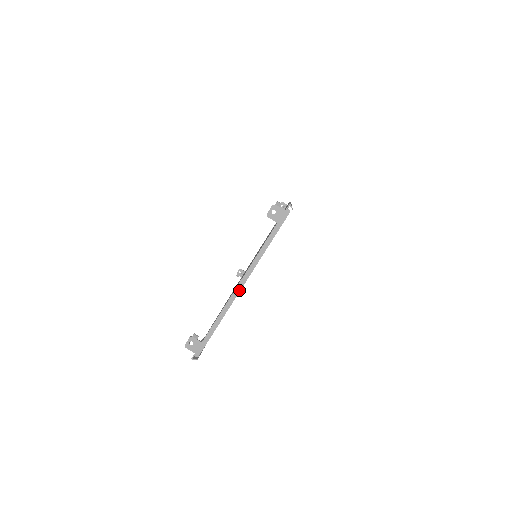
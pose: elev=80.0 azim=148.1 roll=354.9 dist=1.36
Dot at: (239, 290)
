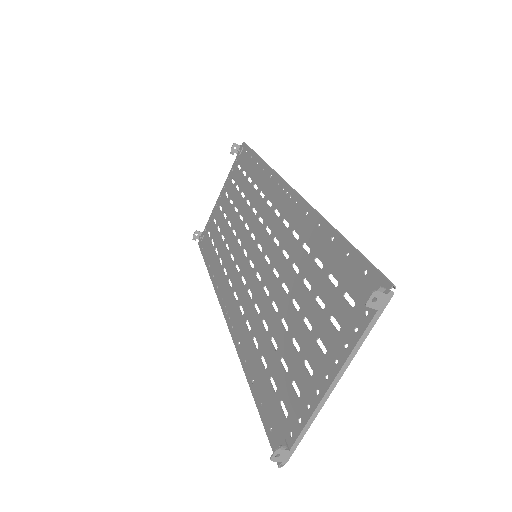
Dot at: (332, 390)
